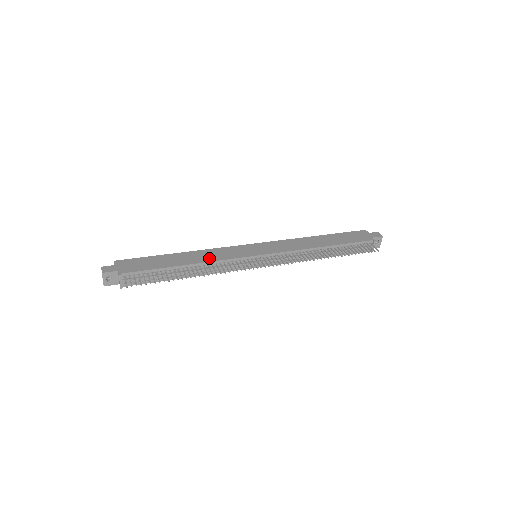
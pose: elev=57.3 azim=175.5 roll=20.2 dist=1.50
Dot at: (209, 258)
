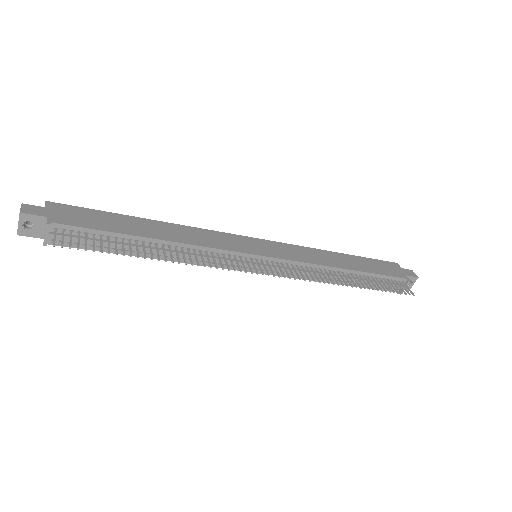
Dot at: (192, 239)
